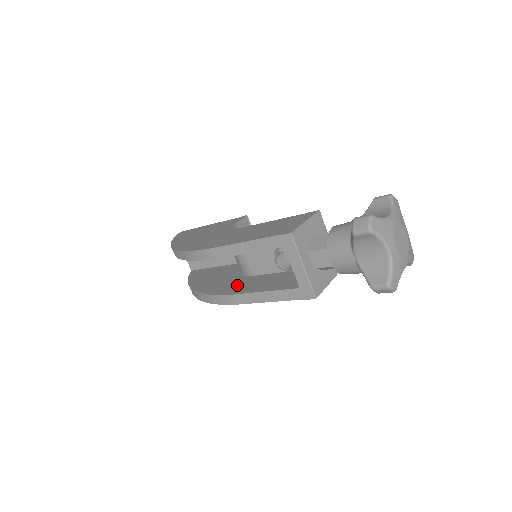
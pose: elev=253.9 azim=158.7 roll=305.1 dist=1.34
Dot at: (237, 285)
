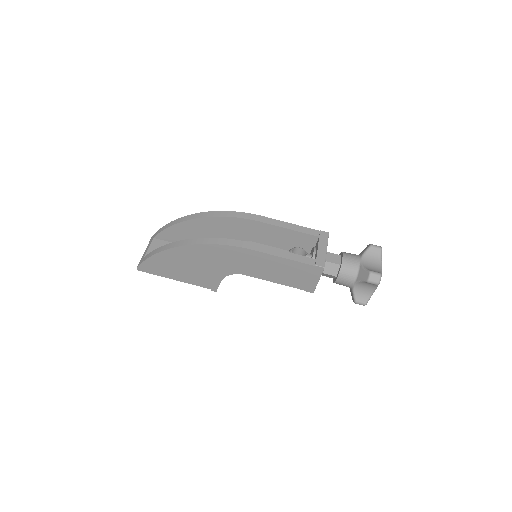
Dot at: occluded
